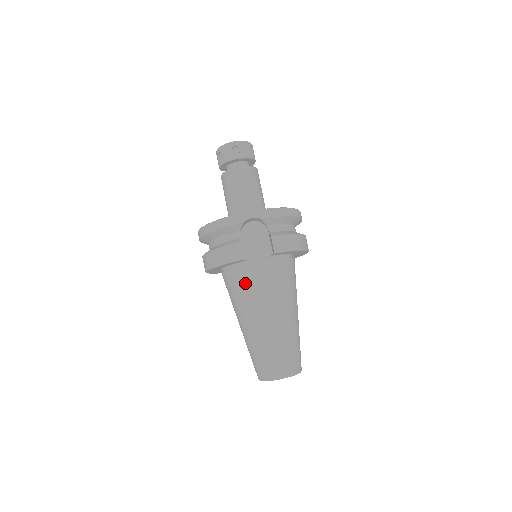
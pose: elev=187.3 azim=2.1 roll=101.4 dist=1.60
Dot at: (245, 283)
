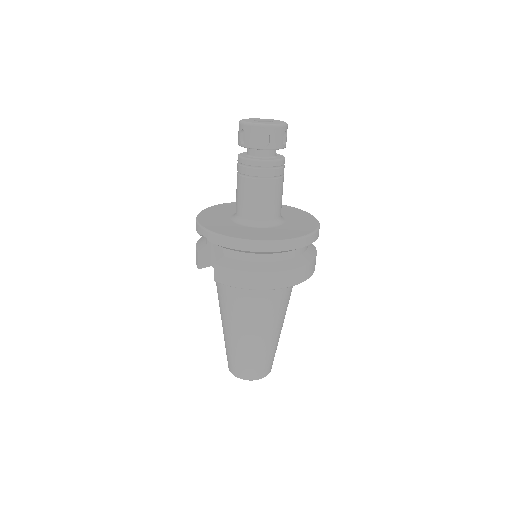
Dot at: occluded
